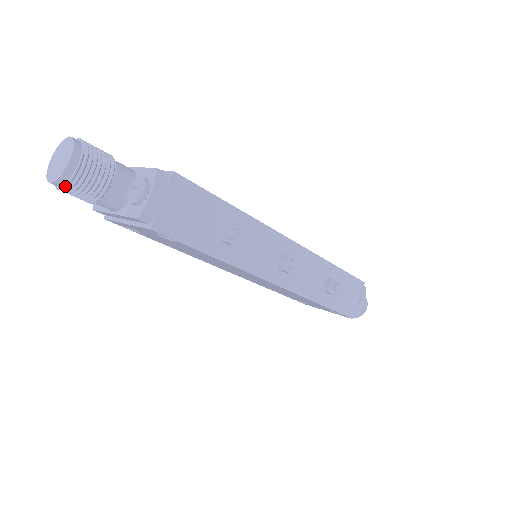
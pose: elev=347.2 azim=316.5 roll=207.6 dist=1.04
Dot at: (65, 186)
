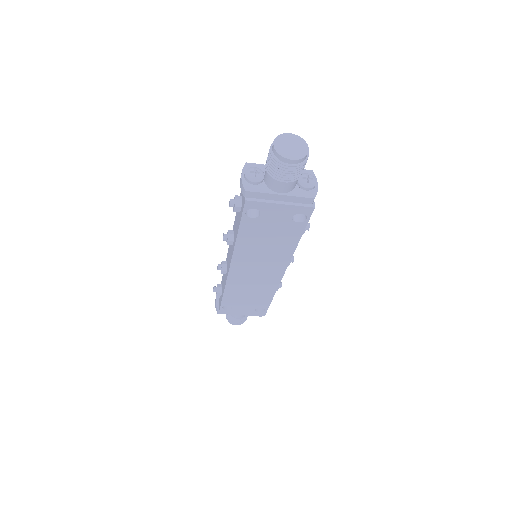
Dot at: (300, 165)
